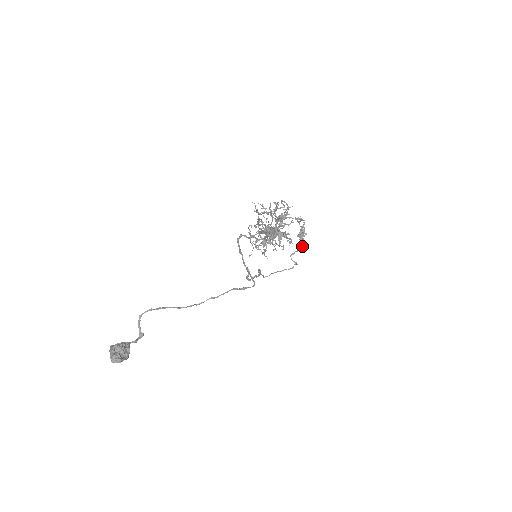
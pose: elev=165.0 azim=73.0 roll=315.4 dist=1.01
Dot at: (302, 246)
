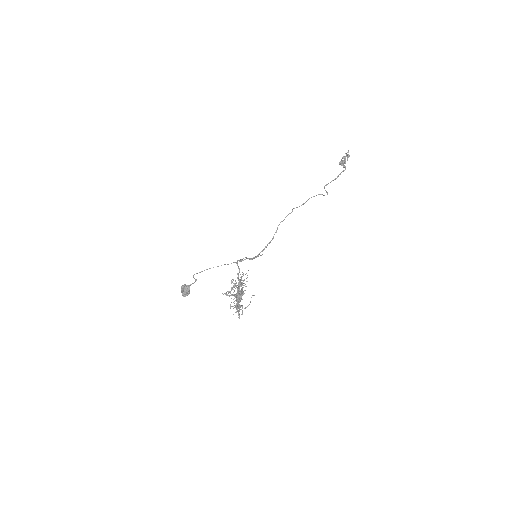
Dot at: (340, 173)
